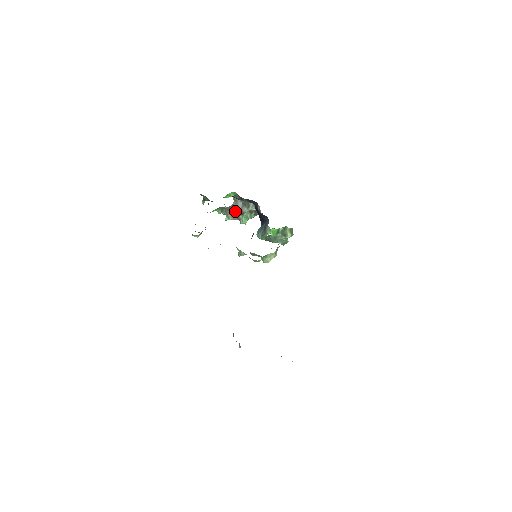
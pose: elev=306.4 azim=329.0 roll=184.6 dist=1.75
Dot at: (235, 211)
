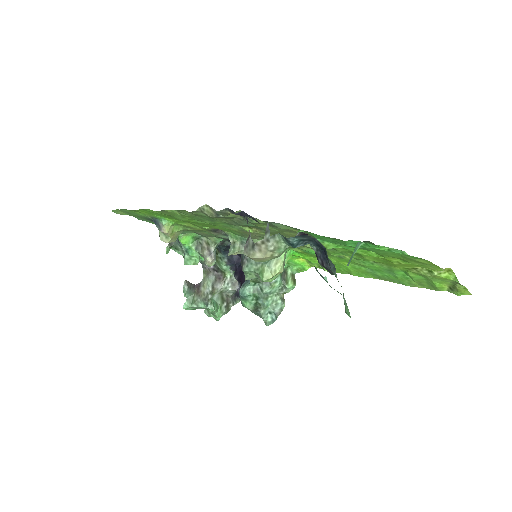
Dot at: (202, 289)
